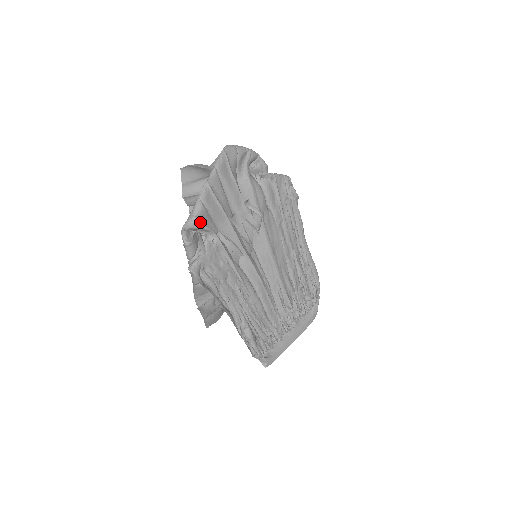
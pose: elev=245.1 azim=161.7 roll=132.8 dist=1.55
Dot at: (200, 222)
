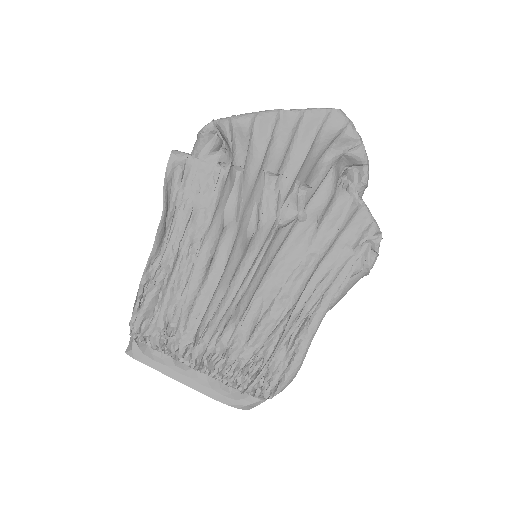
Dot at: (231, 128)
